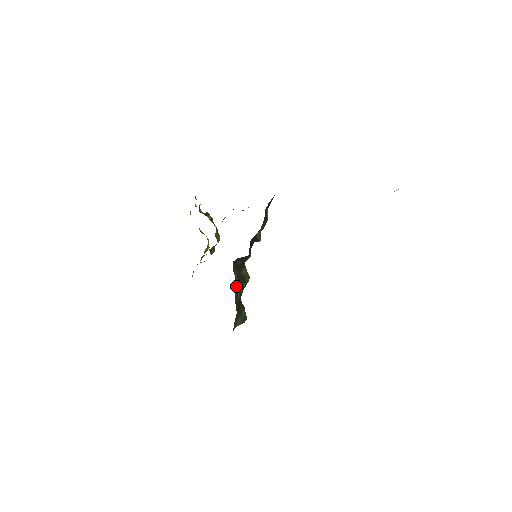
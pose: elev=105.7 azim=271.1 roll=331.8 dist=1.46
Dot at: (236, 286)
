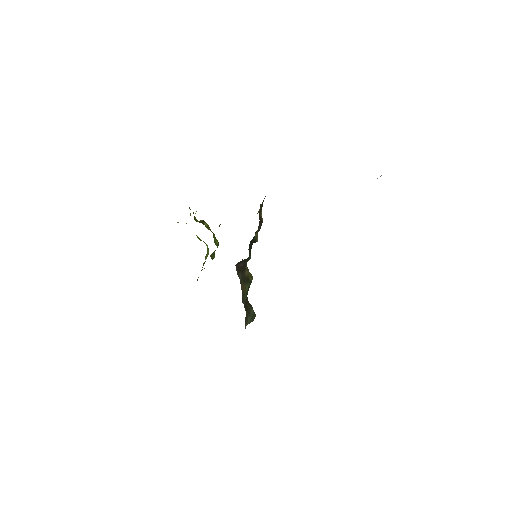
Dot at: (241, 288)
